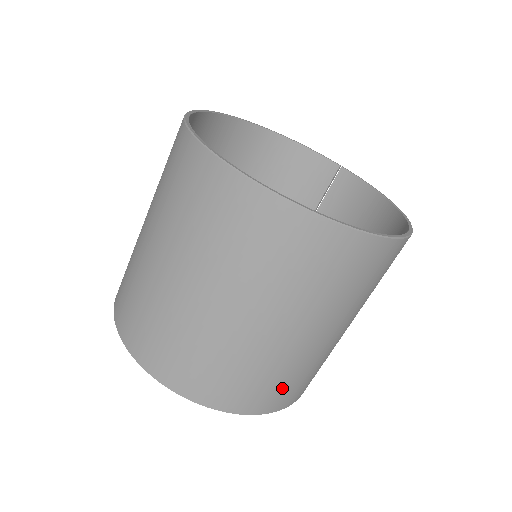
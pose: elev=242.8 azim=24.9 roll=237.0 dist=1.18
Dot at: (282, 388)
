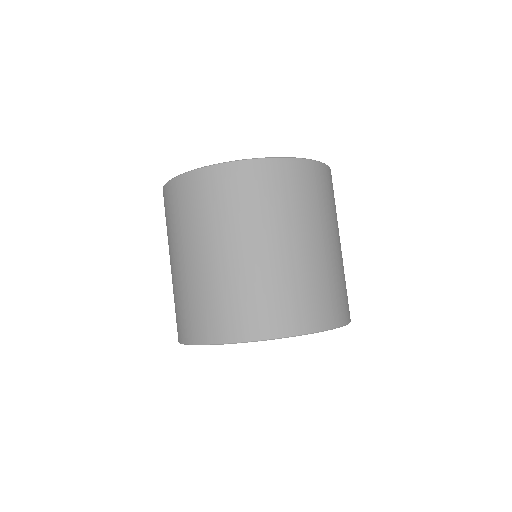
Dot at: (260, 308)
